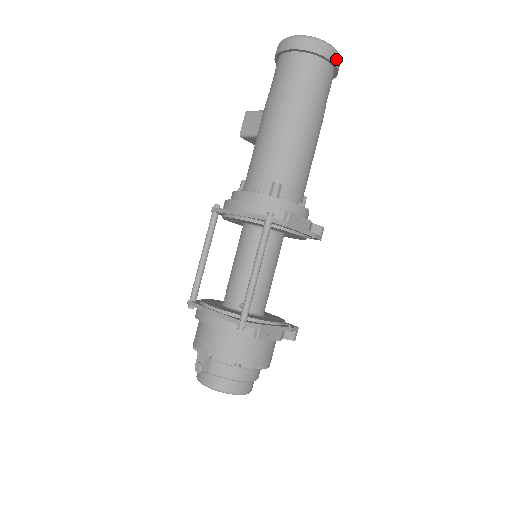
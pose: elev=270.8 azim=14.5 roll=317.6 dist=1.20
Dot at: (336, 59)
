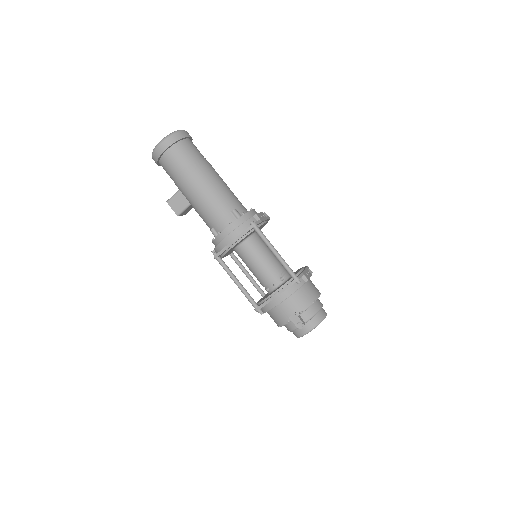
Dot at: (188, 134)
